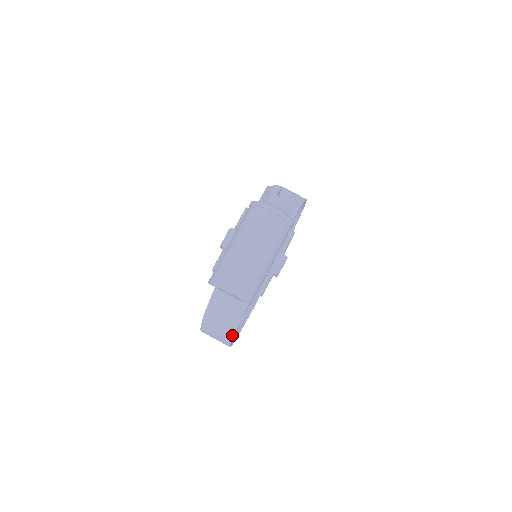
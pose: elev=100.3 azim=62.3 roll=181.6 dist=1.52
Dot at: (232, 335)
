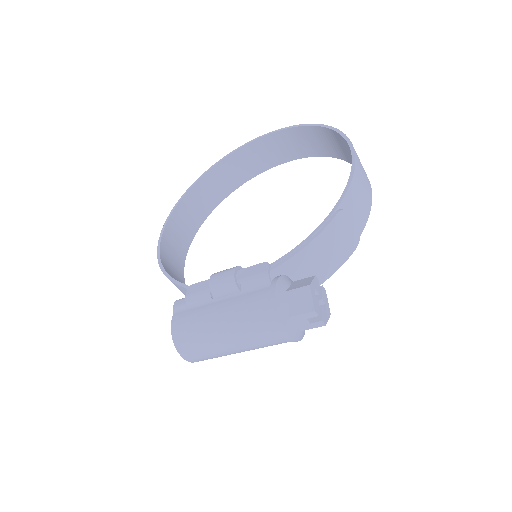
Dot at: occluded
